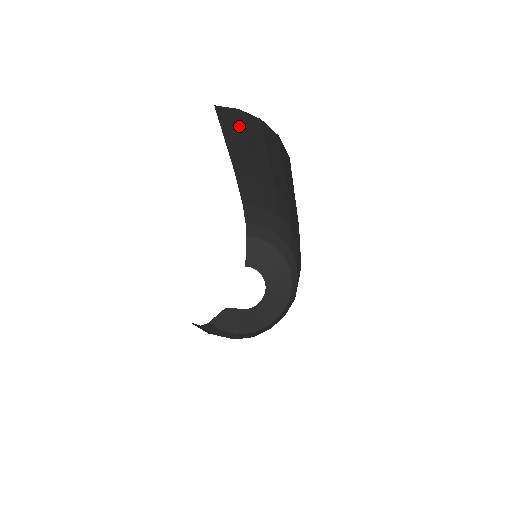
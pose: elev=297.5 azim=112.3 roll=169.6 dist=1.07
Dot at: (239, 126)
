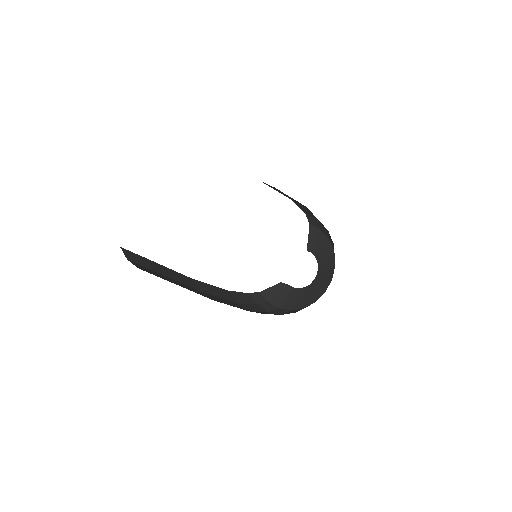
Dot at: occluded
